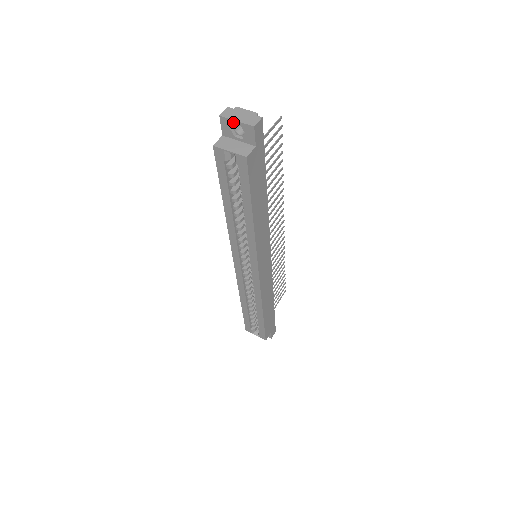
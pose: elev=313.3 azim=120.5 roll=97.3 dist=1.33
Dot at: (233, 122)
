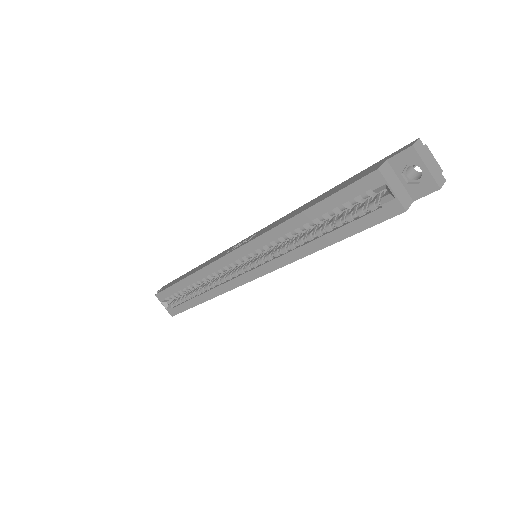
Dot at: (421, 164)
